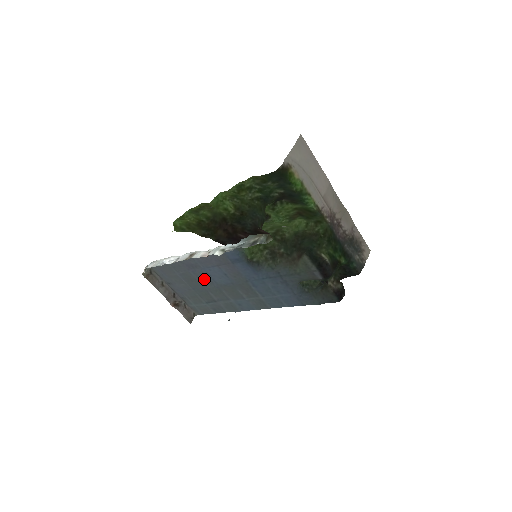
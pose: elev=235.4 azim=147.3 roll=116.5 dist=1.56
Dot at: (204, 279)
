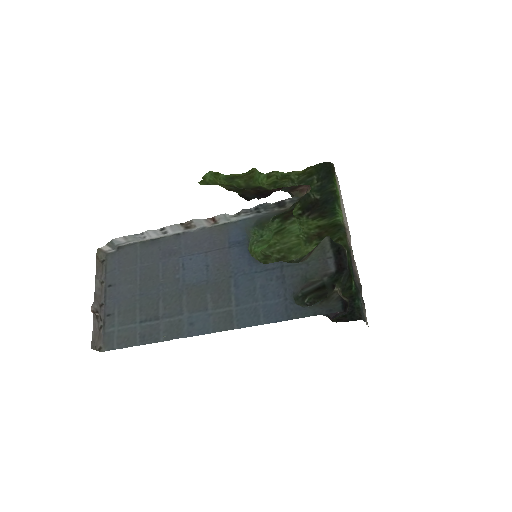
Dot at: (171, 275)
